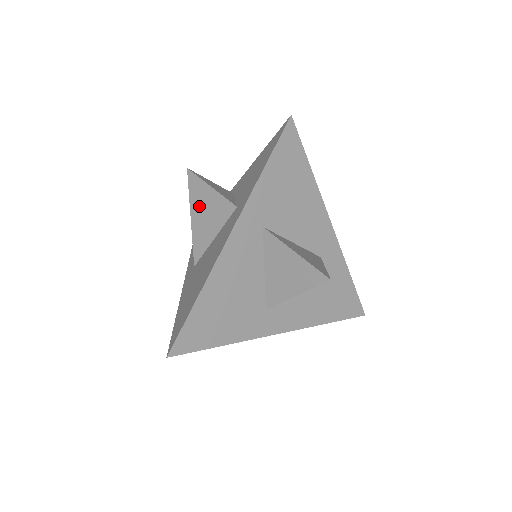
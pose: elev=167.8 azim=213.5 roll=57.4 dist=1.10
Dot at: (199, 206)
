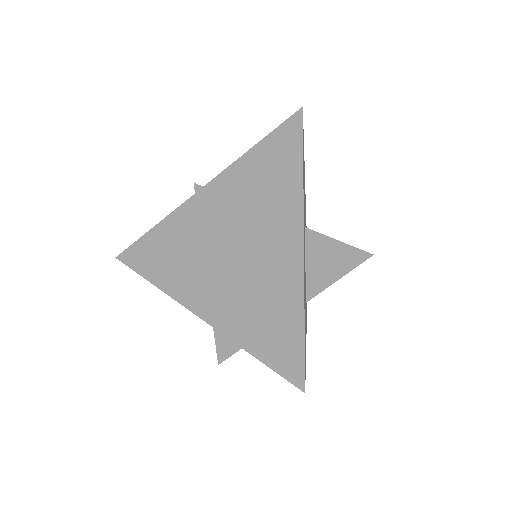
Dot at: (215, 224)
